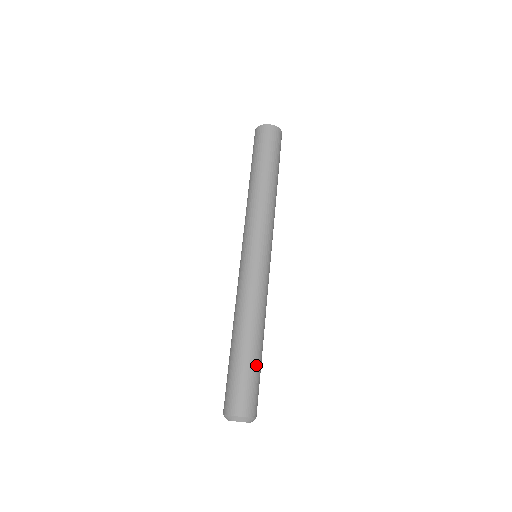
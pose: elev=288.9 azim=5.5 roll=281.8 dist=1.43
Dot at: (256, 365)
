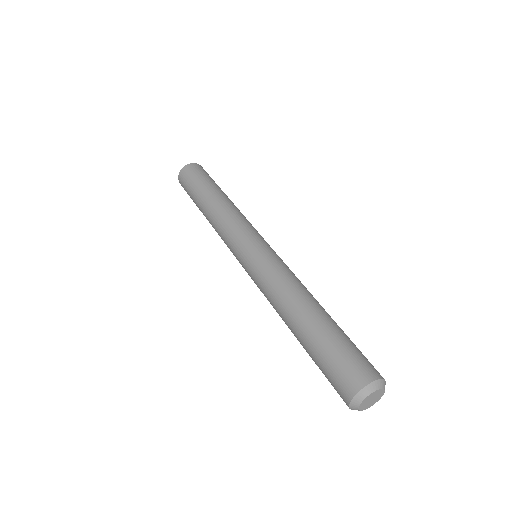
Dot at: occluded
